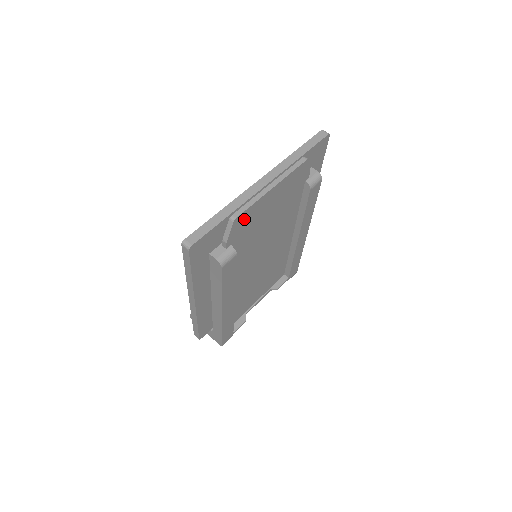
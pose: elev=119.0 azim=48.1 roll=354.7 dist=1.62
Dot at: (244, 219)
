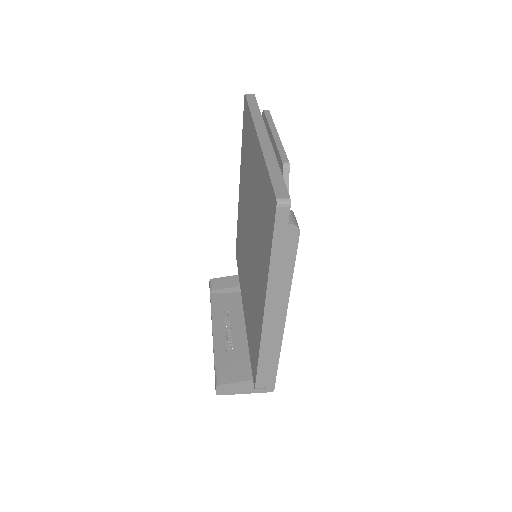
Dot at: occluded
